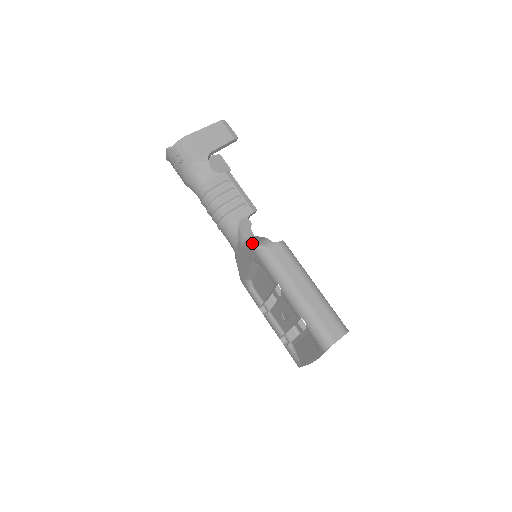
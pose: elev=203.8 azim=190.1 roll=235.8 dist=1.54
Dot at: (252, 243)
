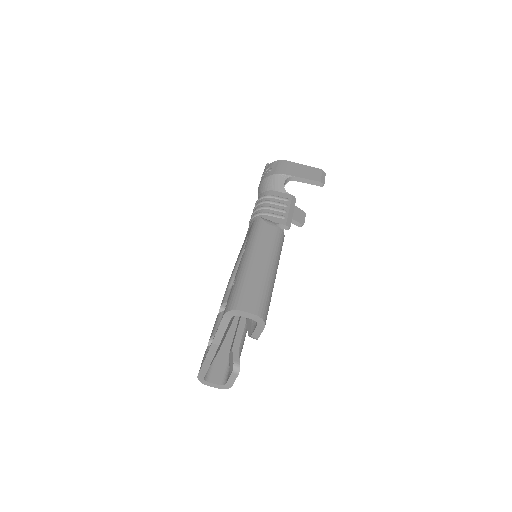
Dot at: occluded
